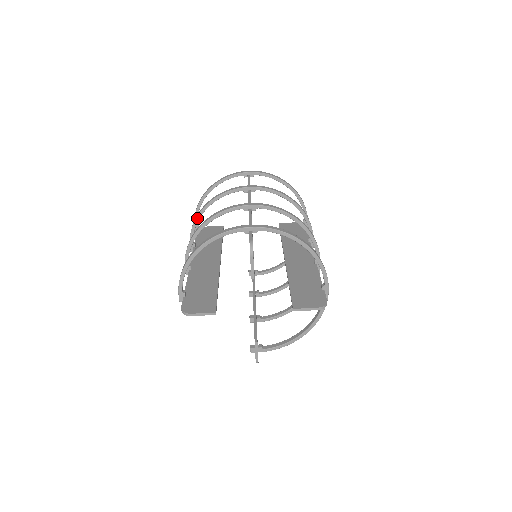
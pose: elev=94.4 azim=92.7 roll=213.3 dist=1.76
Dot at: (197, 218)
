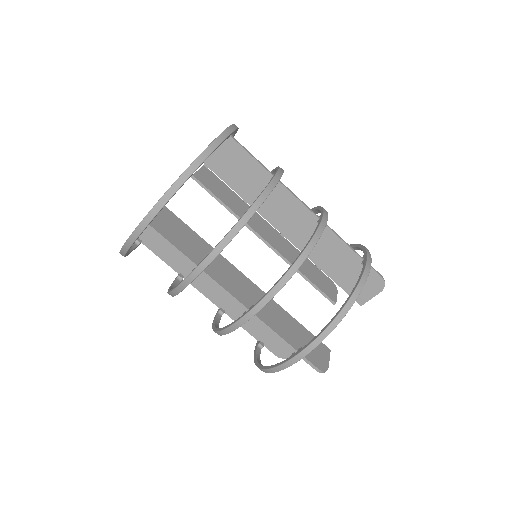
Dot at: occluded
